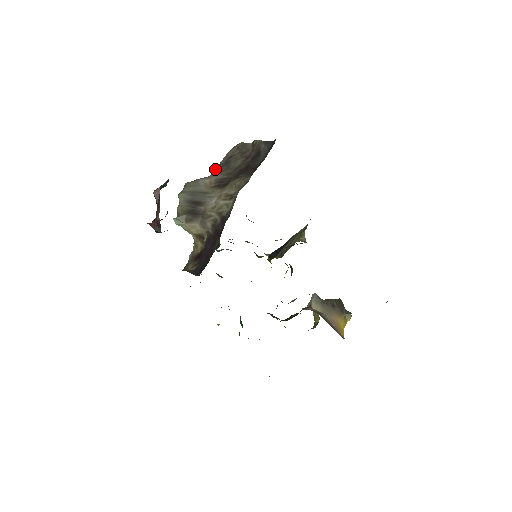
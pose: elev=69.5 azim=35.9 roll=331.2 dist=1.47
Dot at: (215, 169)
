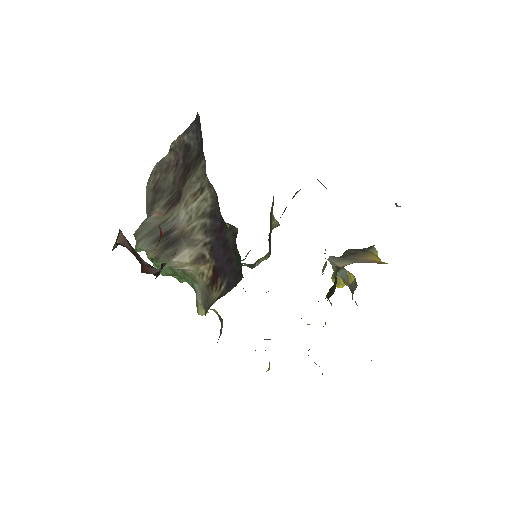
Dot at: (147, 210)
